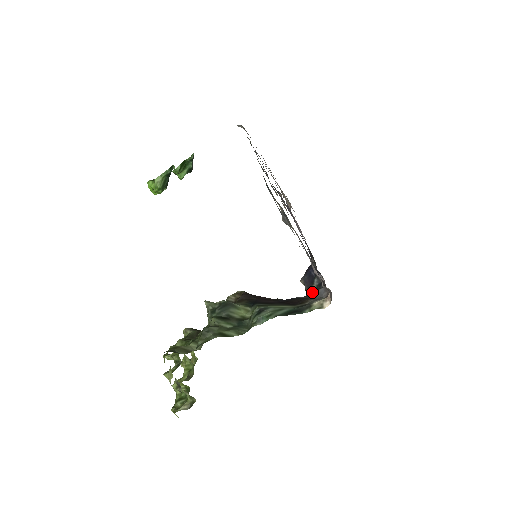
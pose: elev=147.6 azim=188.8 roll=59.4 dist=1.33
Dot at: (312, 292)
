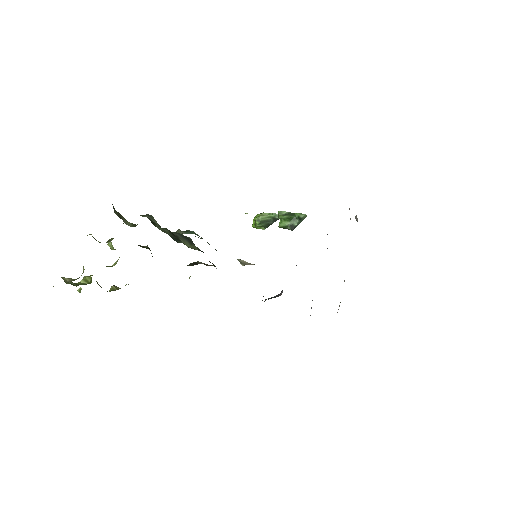
Dot at: occluded
